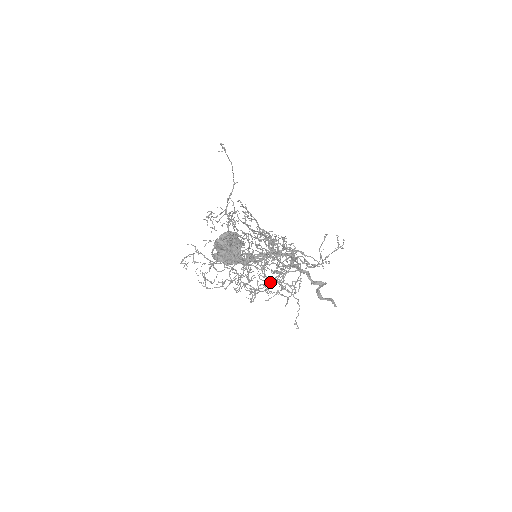
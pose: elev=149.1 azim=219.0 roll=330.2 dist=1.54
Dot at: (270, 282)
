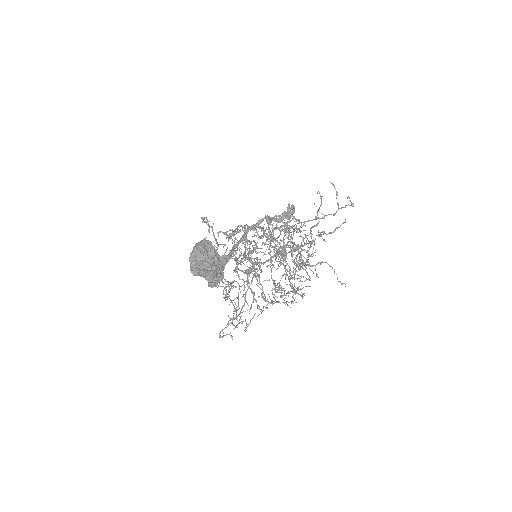
Dot at: occluded
